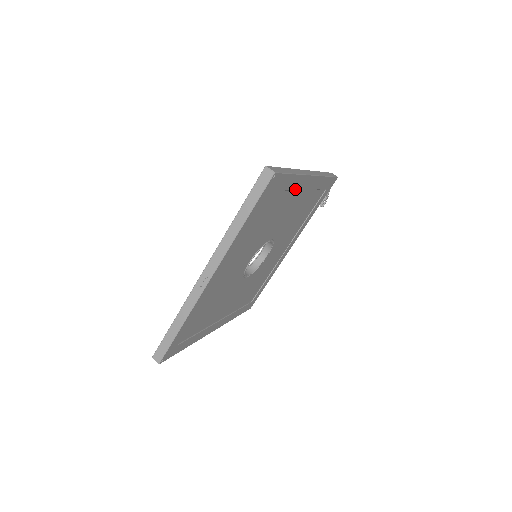
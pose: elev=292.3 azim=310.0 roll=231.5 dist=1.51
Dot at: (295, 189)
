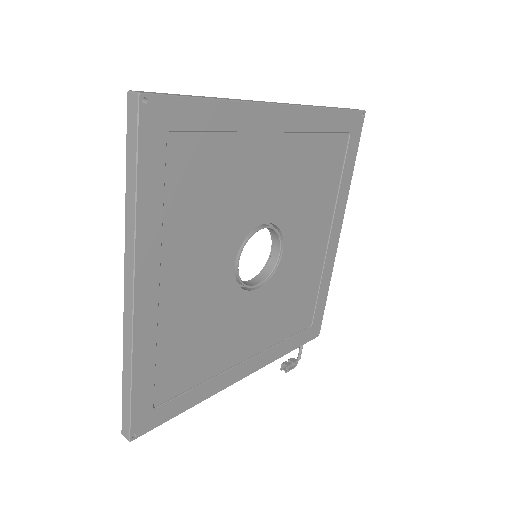
Dot at: (336, 205)
